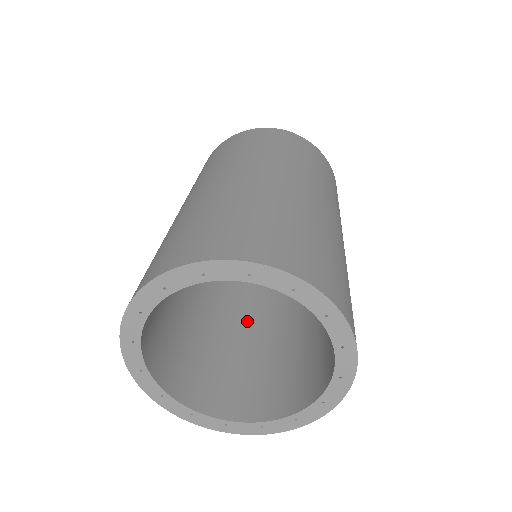
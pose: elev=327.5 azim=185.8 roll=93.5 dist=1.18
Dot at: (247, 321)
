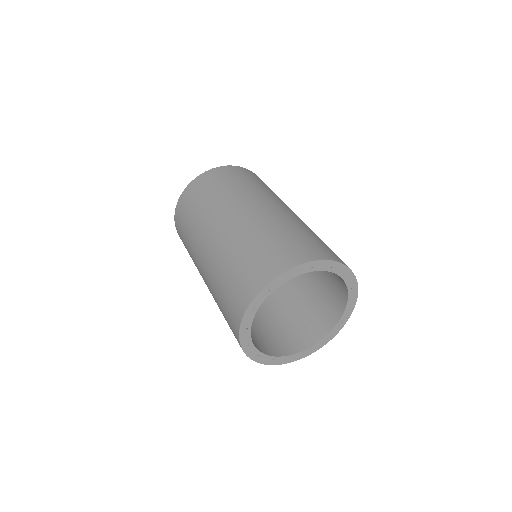
Dot at: occluded
